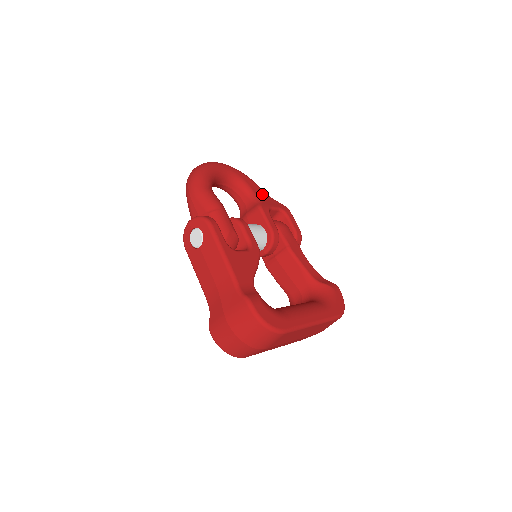
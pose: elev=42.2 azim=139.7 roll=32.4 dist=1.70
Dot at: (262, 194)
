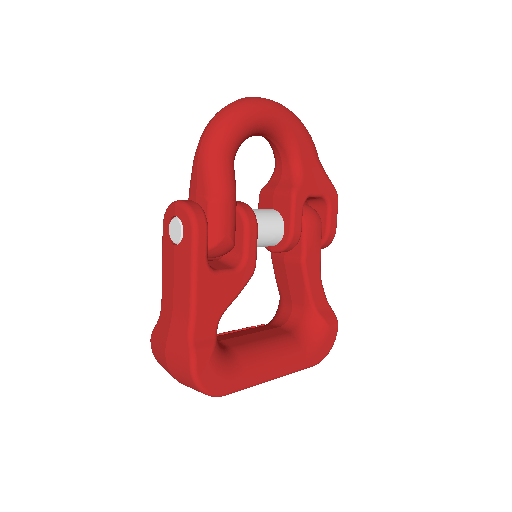
Dot at: (312, 165)
